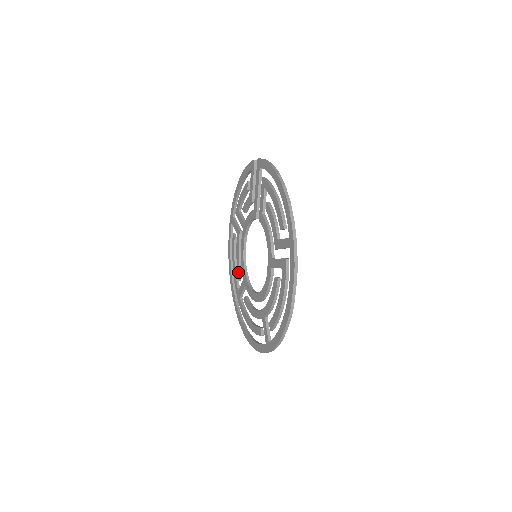
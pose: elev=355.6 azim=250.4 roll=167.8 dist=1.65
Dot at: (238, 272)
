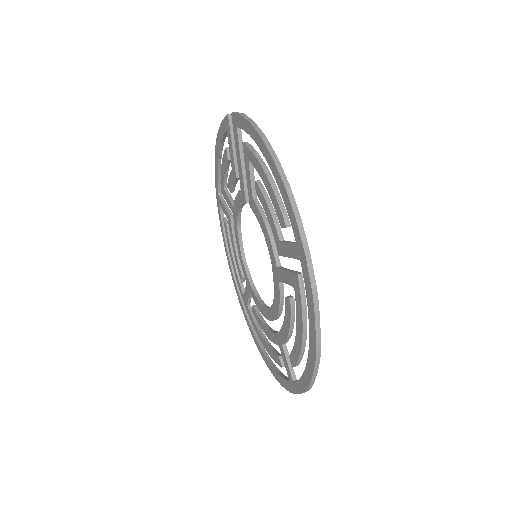
Dot at: (239, 271)
